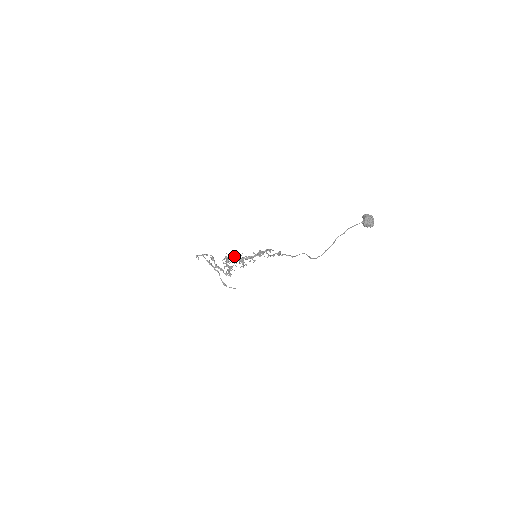
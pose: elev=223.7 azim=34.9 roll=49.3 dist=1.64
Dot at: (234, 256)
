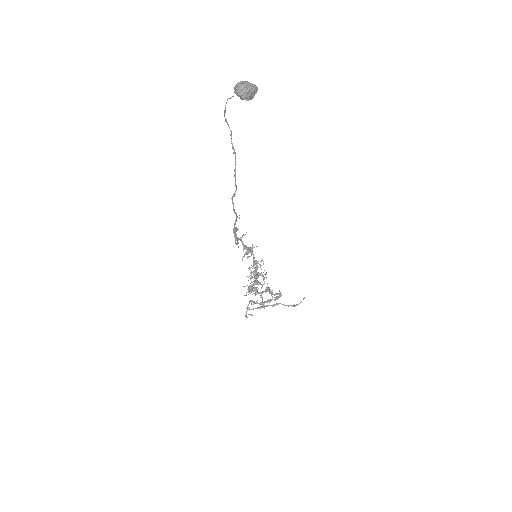
Dot at: occluded
